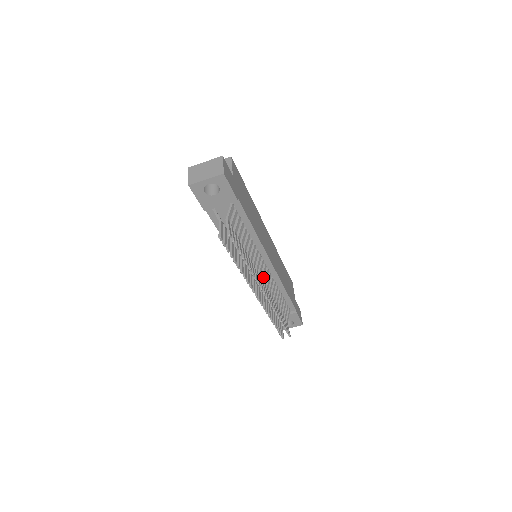
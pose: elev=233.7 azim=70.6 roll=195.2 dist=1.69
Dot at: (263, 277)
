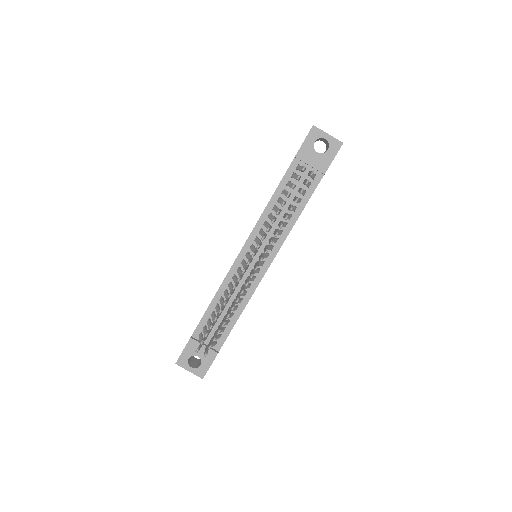
Dot at: occluded
